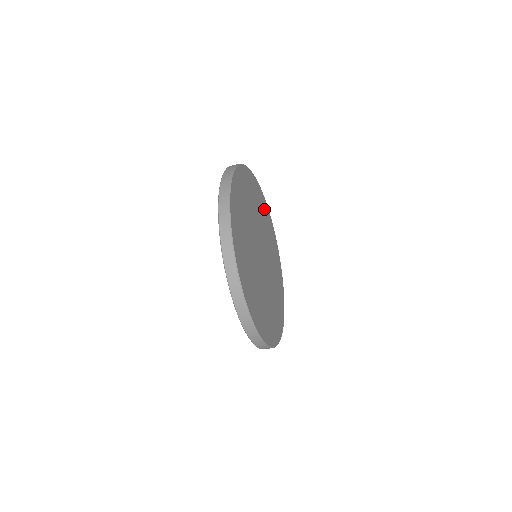
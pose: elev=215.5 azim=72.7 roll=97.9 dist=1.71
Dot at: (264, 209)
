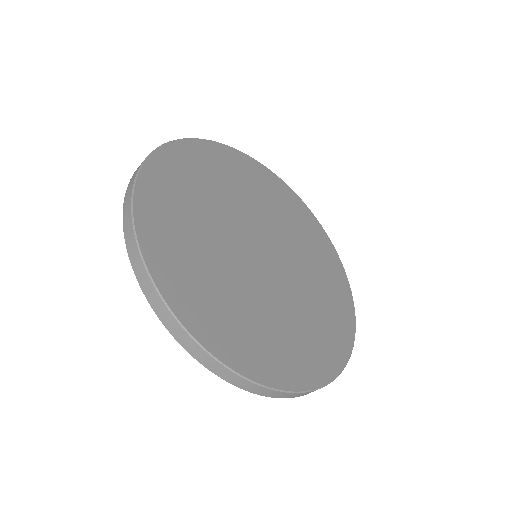
Dot at: (232, 165)
